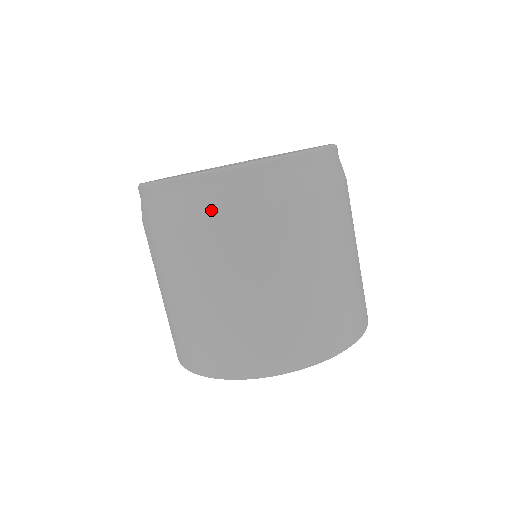
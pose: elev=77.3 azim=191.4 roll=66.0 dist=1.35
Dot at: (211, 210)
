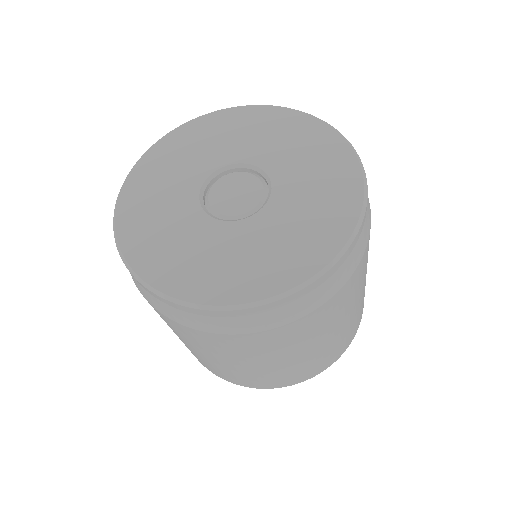
Dot at: (190, 325)
